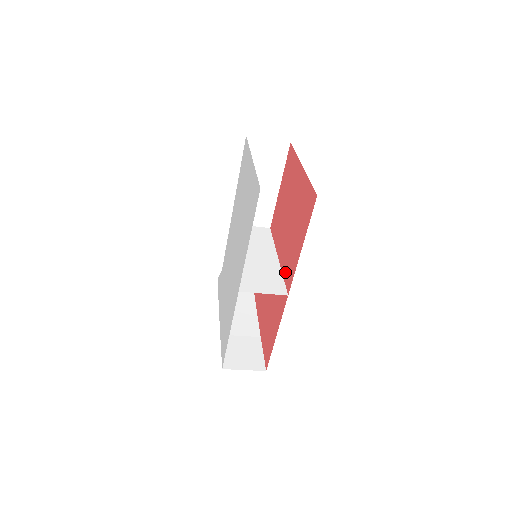
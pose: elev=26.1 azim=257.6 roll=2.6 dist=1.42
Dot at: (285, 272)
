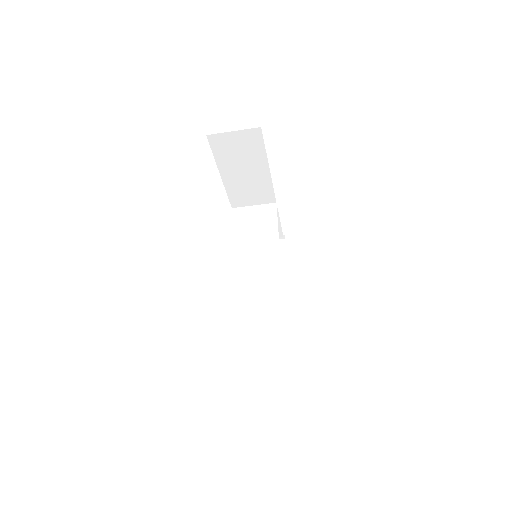
Dot at: occluded
